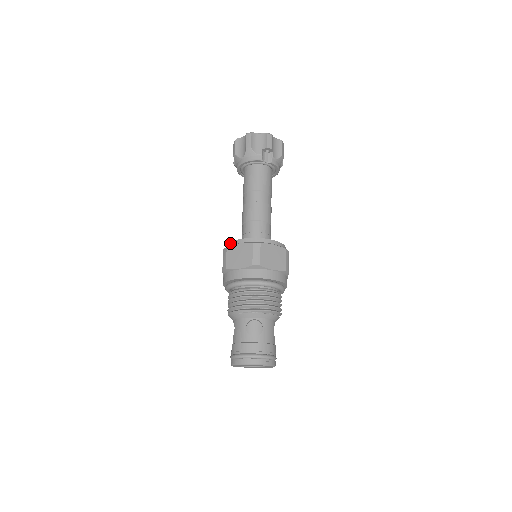
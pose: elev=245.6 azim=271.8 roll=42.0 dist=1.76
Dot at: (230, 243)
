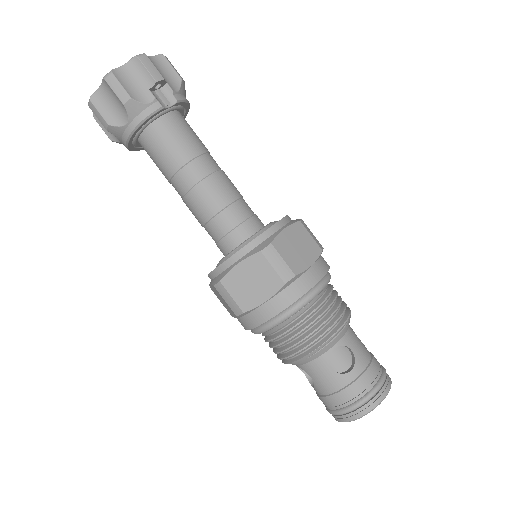
Dot at: (216, 270)
